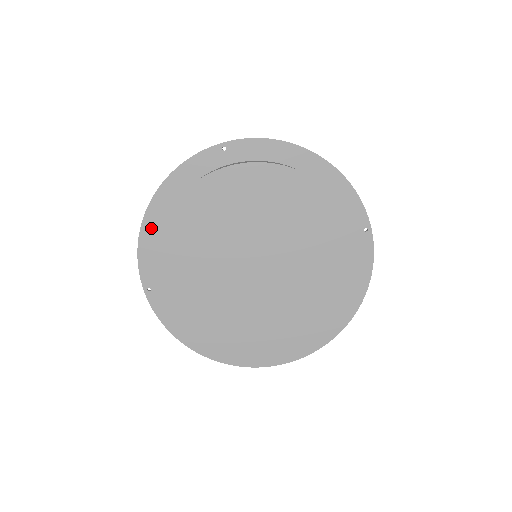
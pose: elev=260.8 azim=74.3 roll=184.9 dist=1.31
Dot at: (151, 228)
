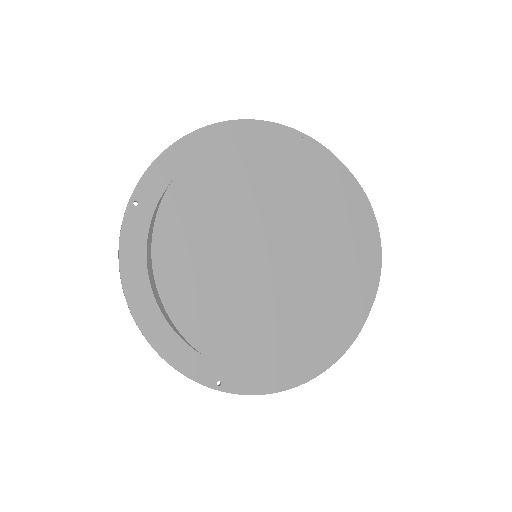
Dot at: (159, 335)
